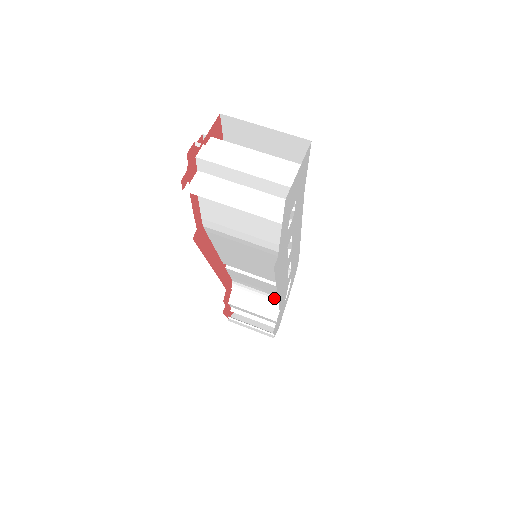
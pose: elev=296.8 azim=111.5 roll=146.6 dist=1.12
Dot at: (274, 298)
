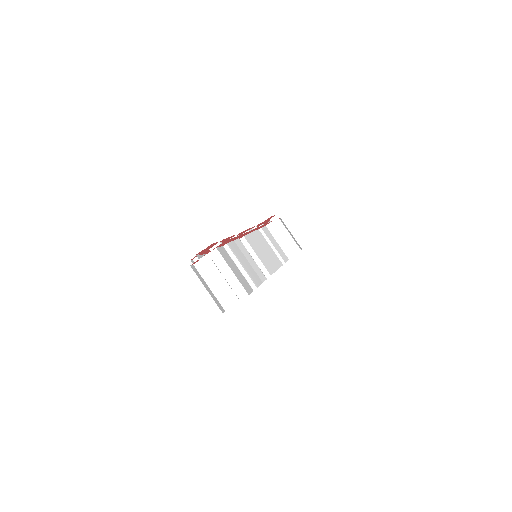
Dot at: occluded
